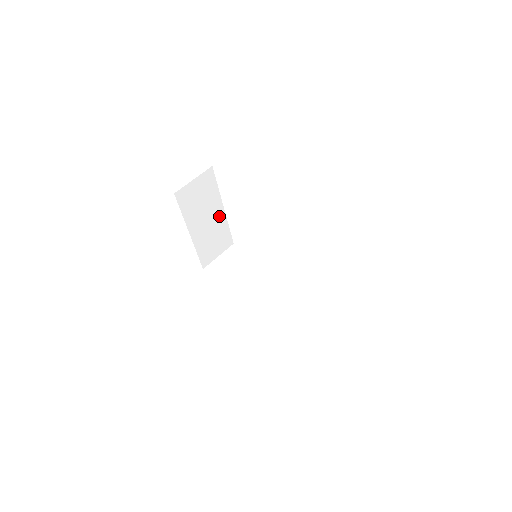
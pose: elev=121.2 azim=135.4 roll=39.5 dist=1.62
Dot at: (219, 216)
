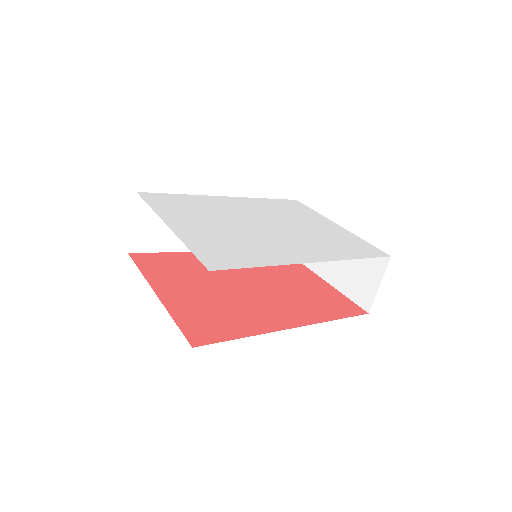
Dot at: occluded
